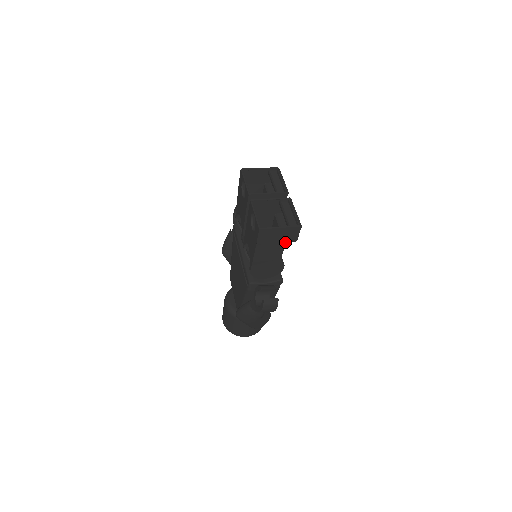
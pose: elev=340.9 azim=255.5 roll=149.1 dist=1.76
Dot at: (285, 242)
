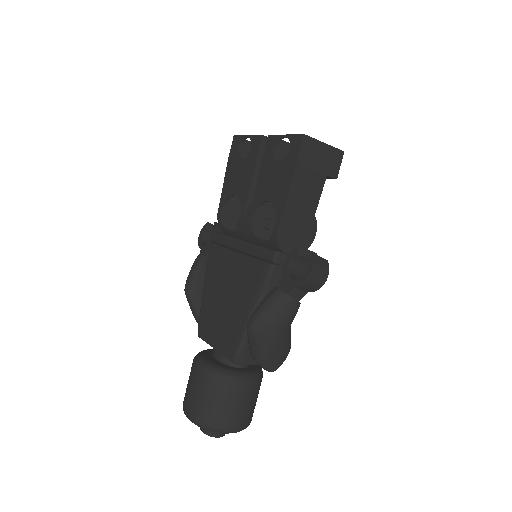
Dot at: (325, 175)
